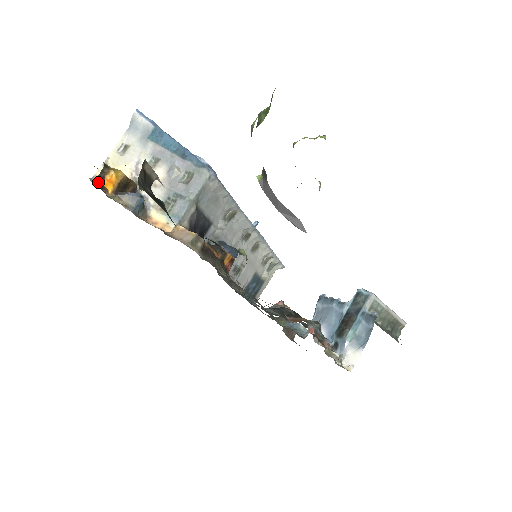
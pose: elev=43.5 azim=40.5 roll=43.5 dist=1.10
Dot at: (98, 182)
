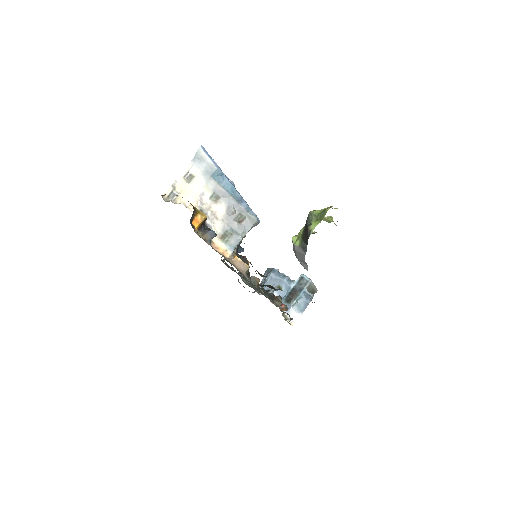
Dot at: (191, 223)
